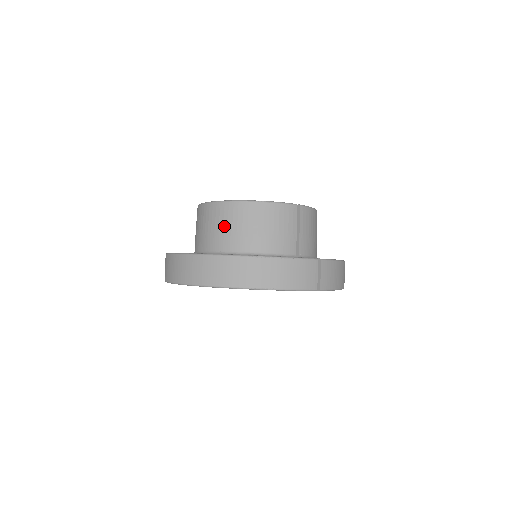
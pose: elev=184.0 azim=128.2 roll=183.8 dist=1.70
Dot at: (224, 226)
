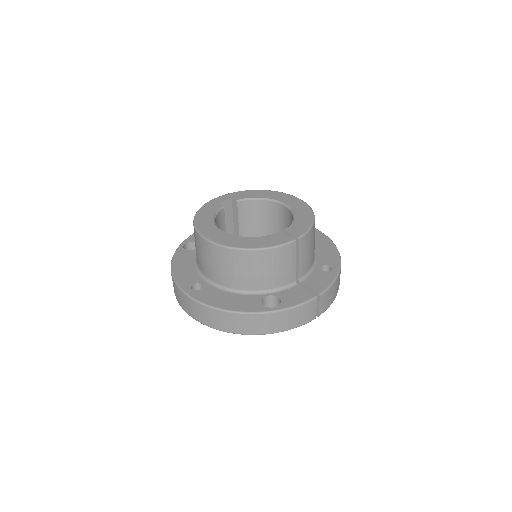
Dot at: (226, 268)
